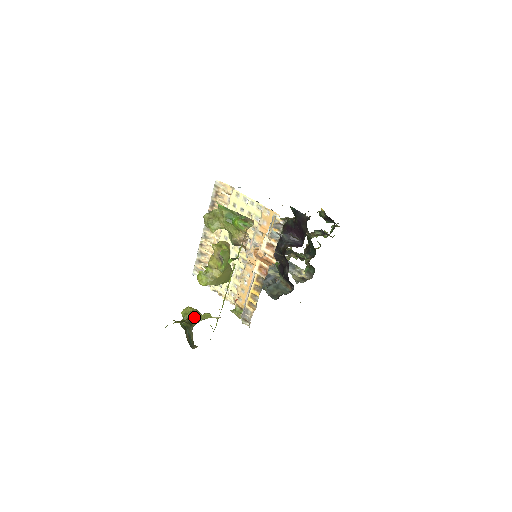
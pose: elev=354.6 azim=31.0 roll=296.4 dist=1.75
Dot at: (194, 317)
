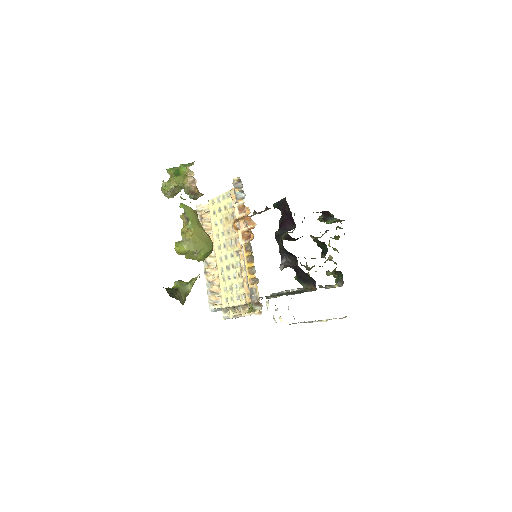
Dot at: (179, 284)
